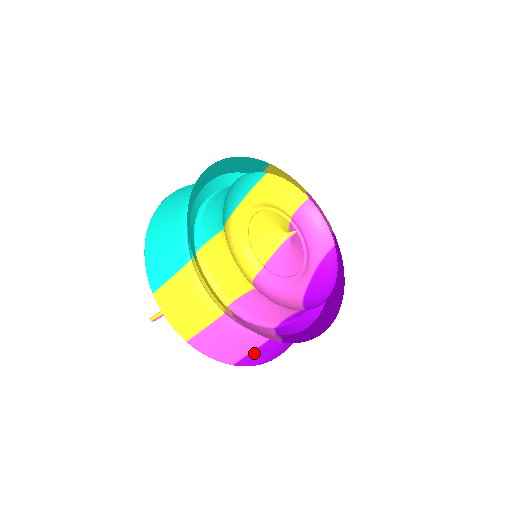
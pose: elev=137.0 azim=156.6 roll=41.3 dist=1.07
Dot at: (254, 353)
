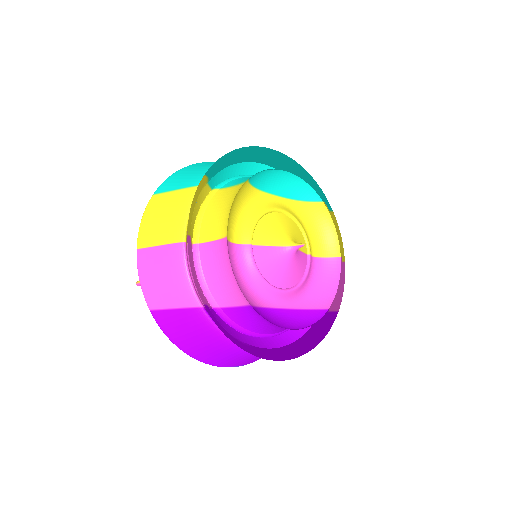
Dot at: (176, 313)
